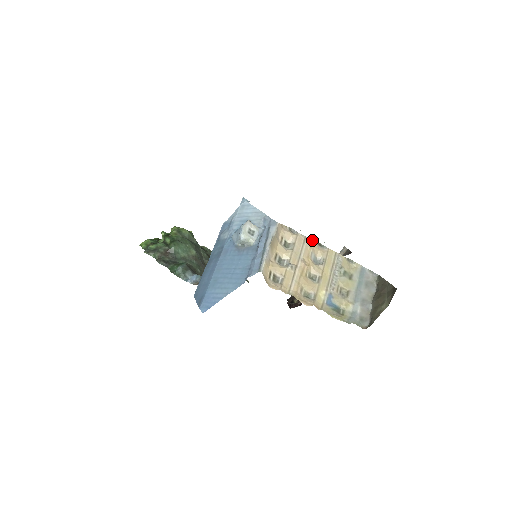
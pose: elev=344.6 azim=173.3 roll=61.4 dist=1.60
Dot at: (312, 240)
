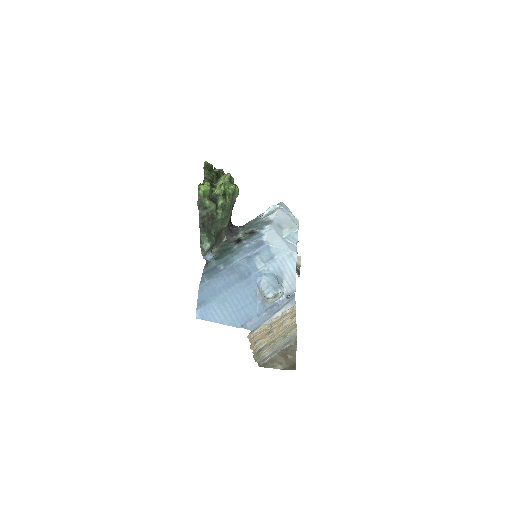
Dot at: occluded
